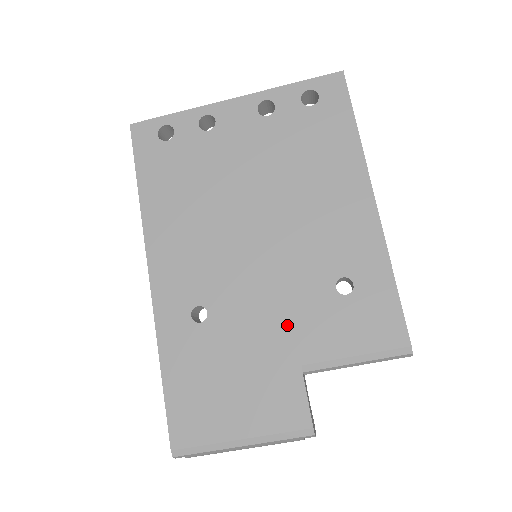
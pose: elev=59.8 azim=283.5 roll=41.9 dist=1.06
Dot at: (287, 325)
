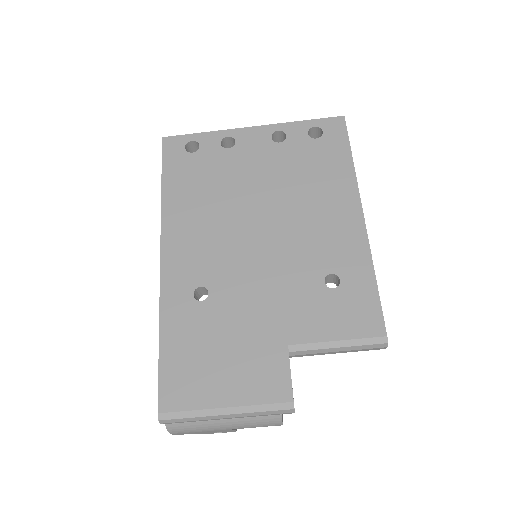
Dot at: (279, 309)
